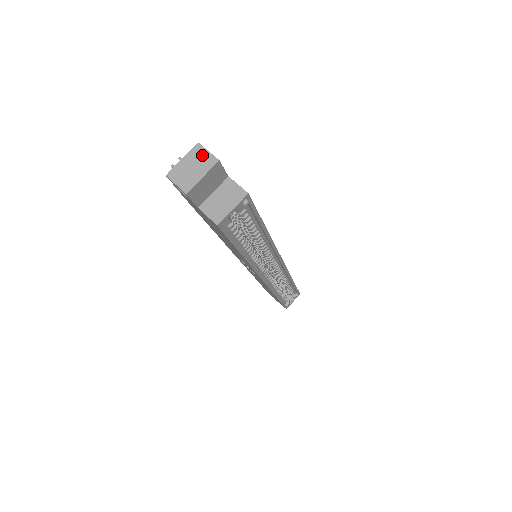
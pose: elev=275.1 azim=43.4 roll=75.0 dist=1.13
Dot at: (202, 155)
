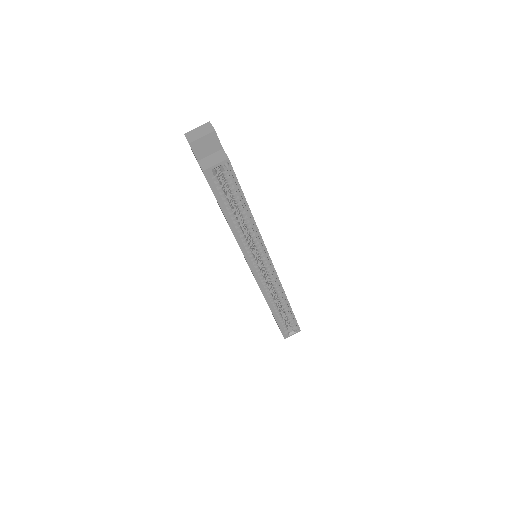
Dot at: (208, 127)
